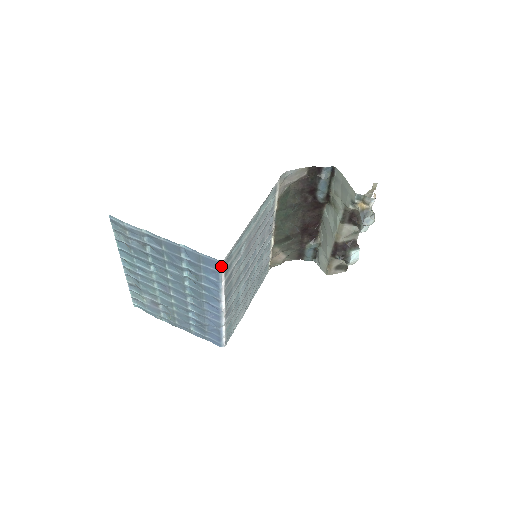
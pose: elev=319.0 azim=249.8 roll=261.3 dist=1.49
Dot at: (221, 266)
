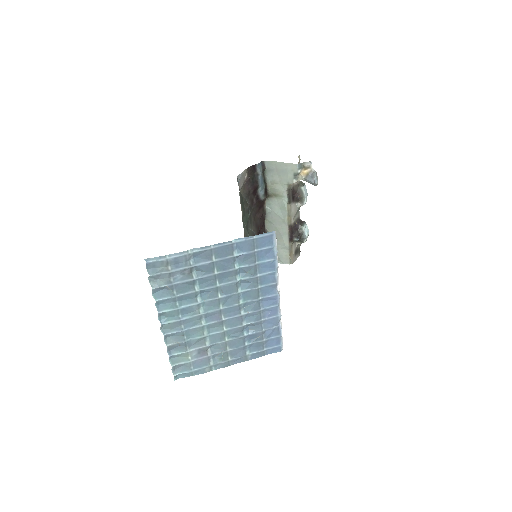
Dot at: (275, 238)
